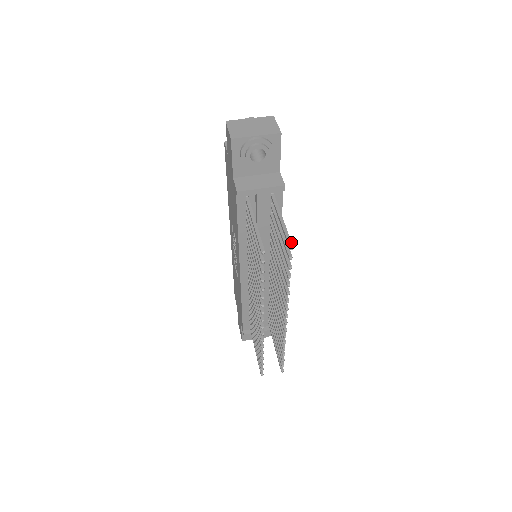
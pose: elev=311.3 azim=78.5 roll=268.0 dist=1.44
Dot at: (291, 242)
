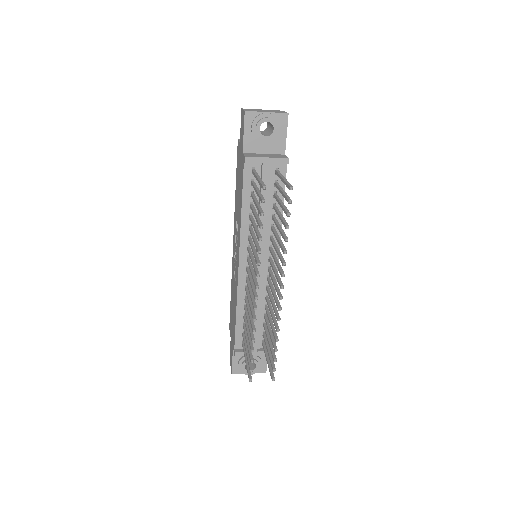
Dot at: (291, 185)
